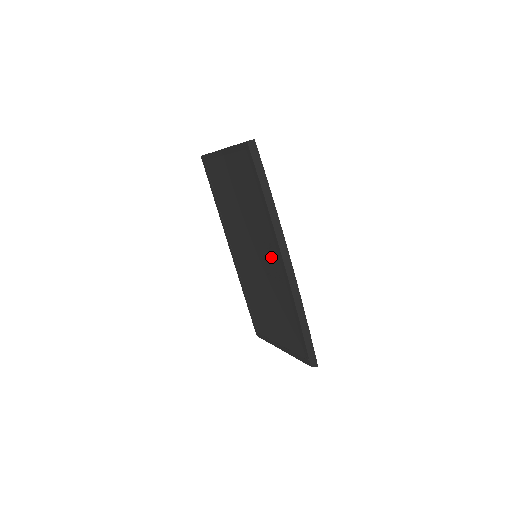
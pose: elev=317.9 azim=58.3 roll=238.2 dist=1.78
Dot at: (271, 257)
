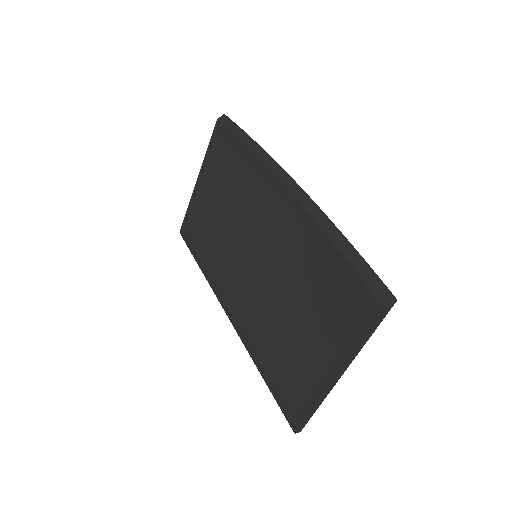
Dot at: (271, 211)
